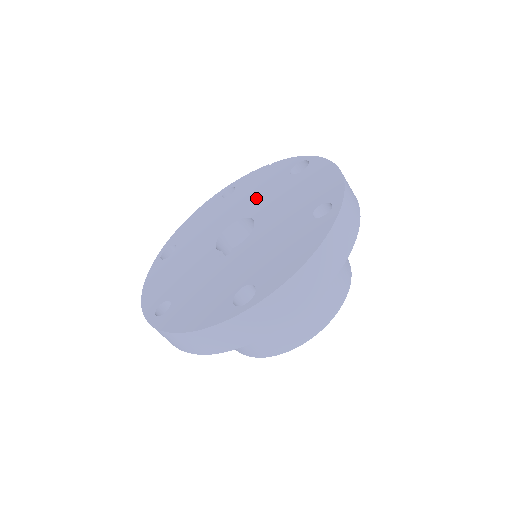
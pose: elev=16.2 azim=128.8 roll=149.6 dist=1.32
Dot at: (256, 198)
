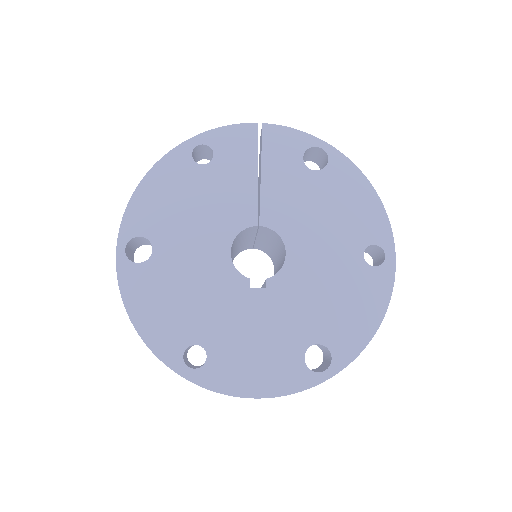
Dot at: (266, 193)
